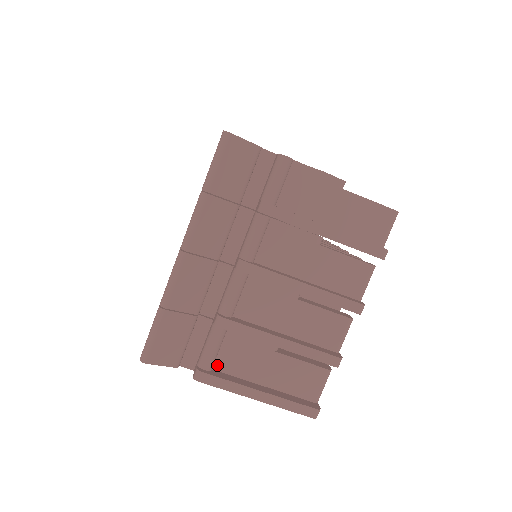
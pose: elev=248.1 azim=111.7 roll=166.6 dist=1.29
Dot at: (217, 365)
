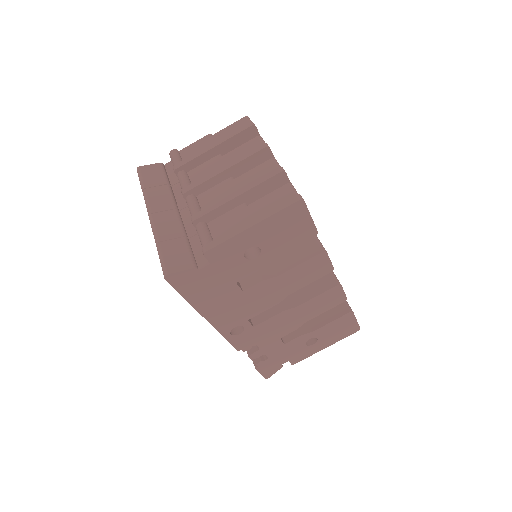
Dot at: occluded
